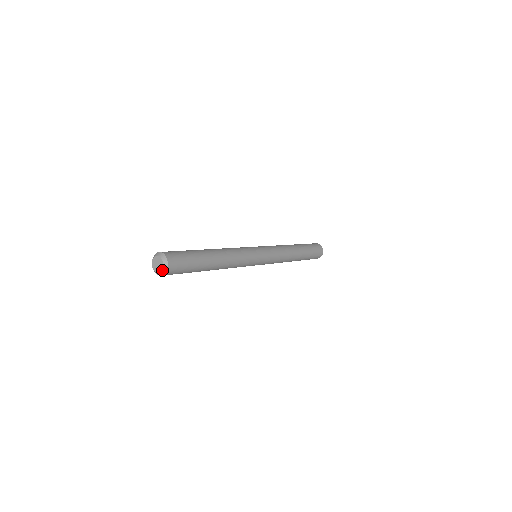
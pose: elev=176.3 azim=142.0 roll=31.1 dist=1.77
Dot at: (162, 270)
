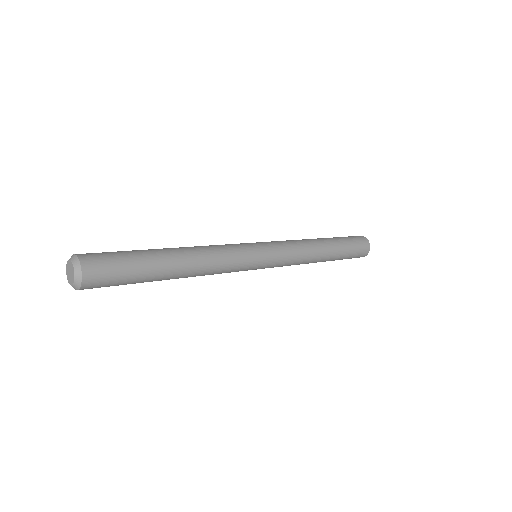
Dot at: (72, 286)
